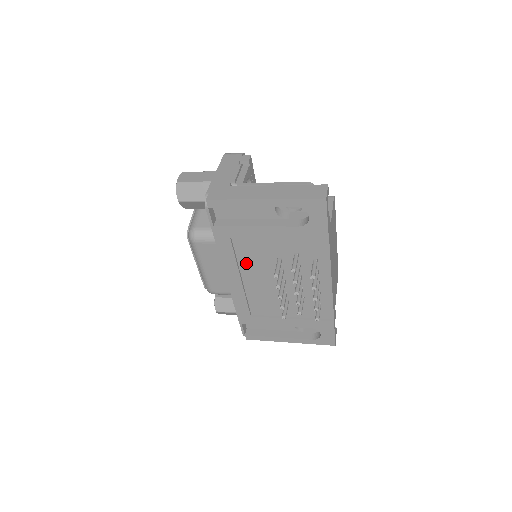
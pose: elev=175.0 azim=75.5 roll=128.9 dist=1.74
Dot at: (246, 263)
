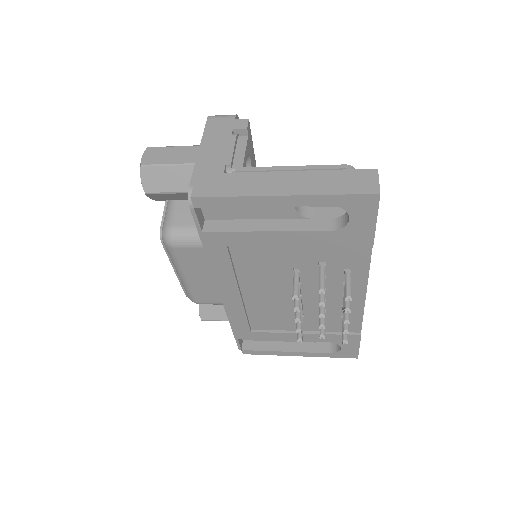
Dot at: (248, 274)
